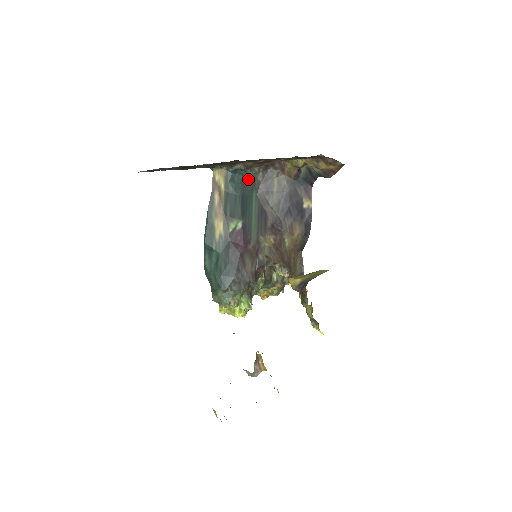
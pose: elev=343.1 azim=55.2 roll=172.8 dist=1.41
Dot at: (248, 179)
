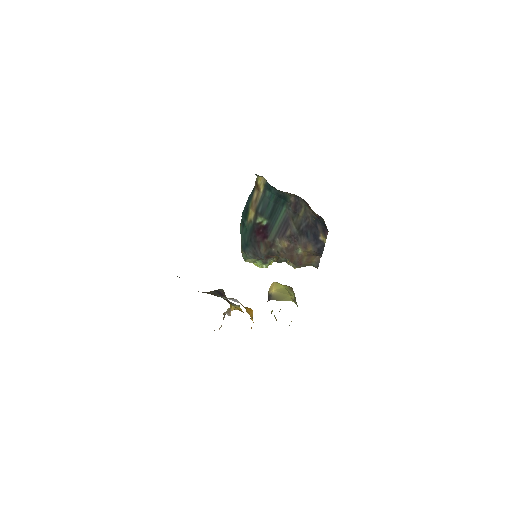
Dot at: (282, 195)
